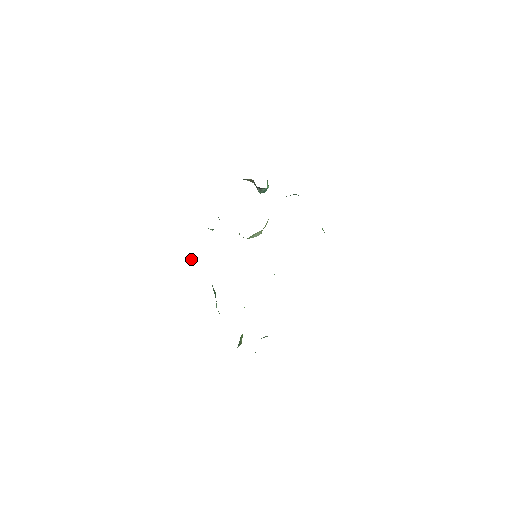
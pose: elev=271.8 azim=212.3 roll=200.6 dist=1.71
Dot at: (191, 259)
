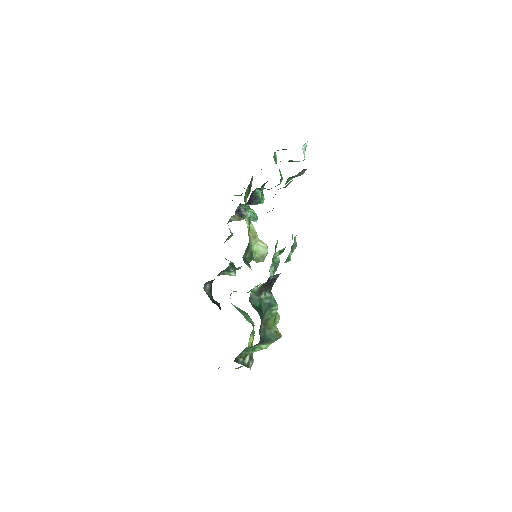
Dot at: (214, 301)
